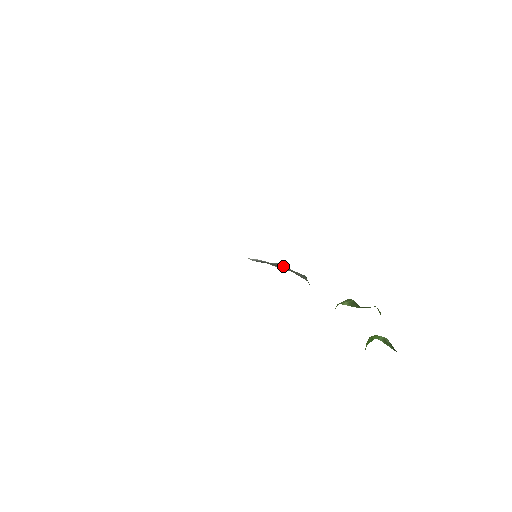
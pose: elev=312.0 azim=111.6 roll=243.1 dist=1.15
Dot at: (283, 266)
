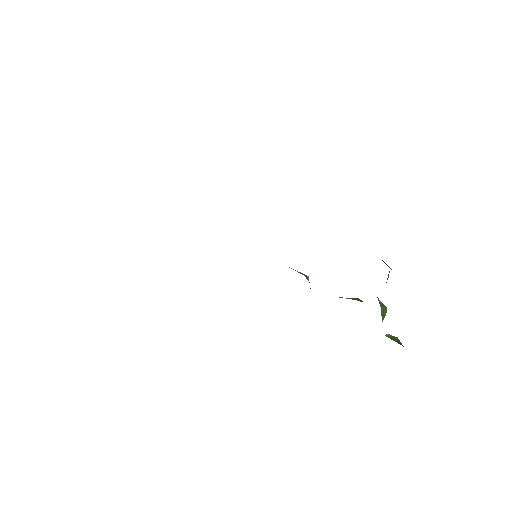
Dot at: occluded
